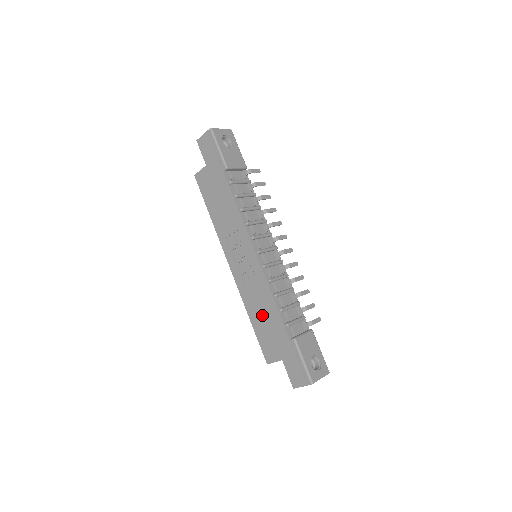
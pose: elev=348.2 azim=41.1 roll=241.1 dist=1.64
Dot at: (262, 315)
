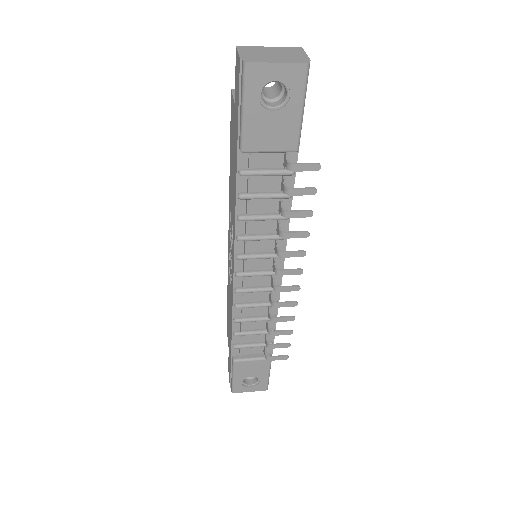
Dot at: (229, 308)
